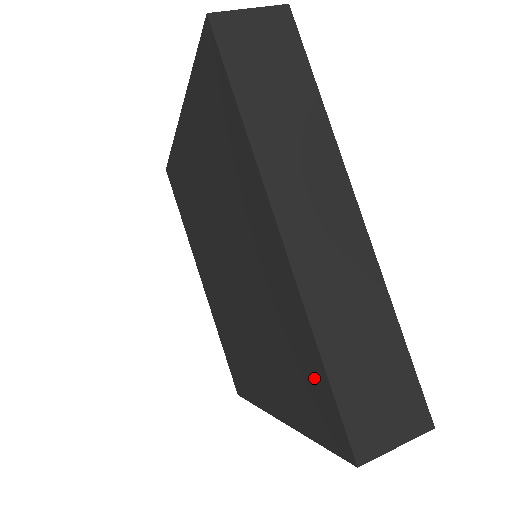
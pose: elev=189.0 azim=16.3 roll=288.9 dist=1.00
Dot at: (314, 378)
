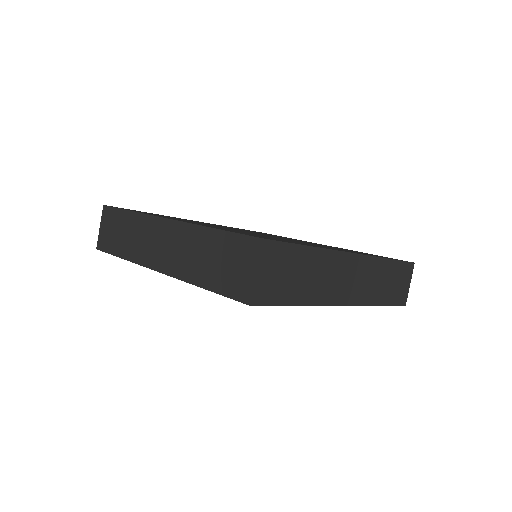
Dot at: occluded
